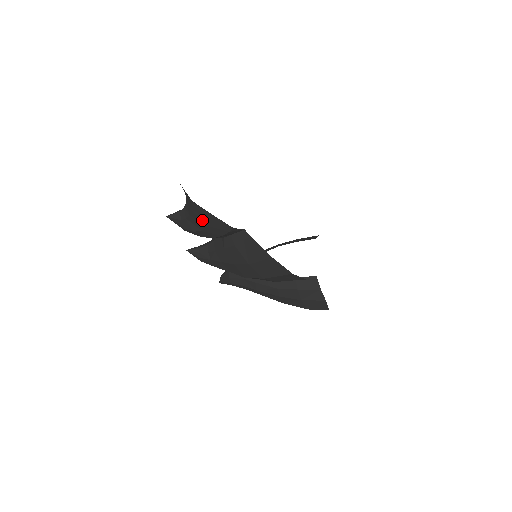
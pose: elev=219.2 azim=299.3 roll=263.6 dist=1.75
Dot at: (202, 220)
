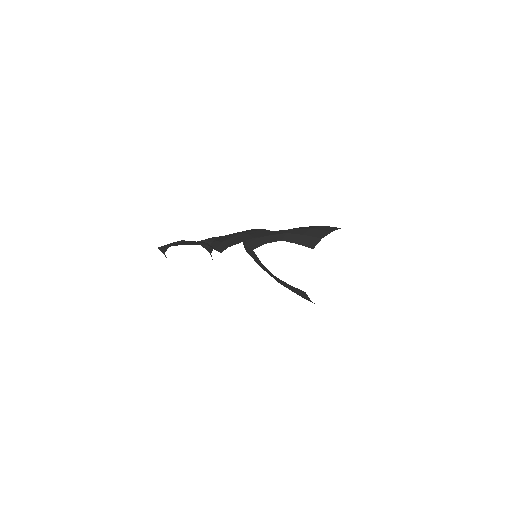
Dot at: occluded
